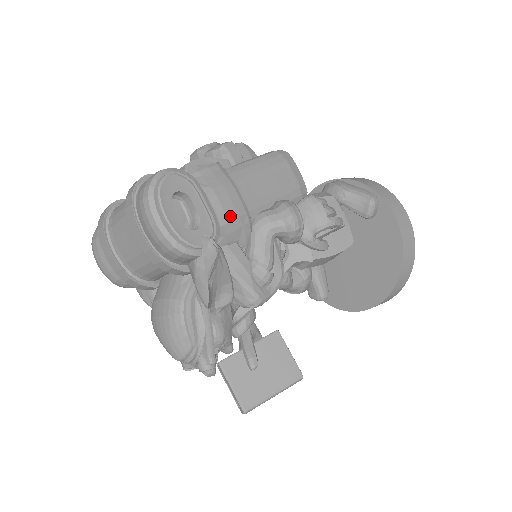
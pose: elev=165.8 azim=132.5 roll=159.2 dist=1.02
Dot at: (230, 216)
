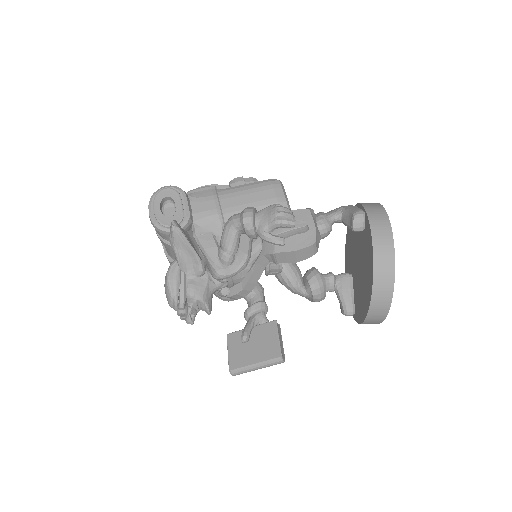
Dot at: (204, 214)
